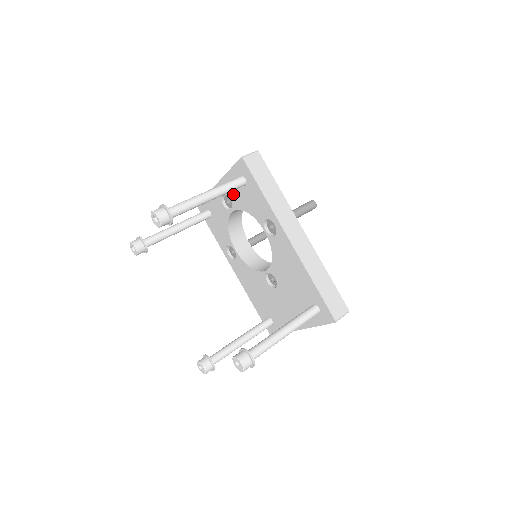
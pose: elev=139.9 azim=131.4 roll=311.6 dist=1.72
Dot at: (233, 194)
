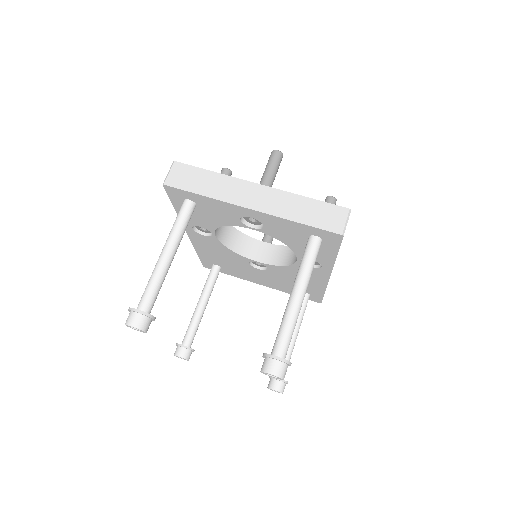
Dot at: (277, 229)
